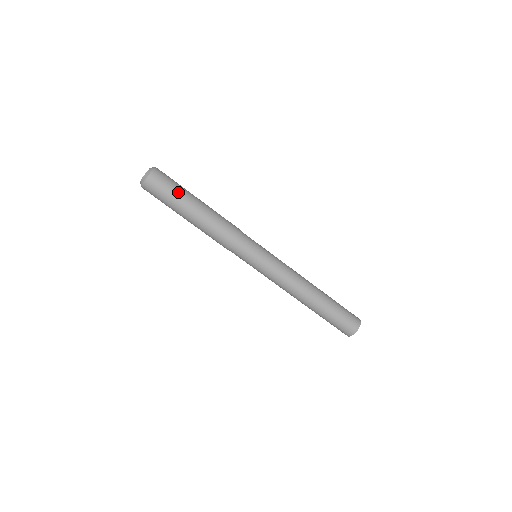
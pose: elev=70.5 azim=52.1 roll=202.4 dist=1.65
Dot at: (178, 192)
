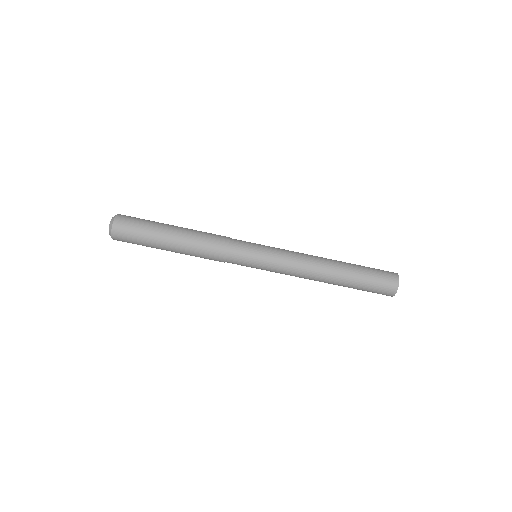
Dot at: (146, 240)
